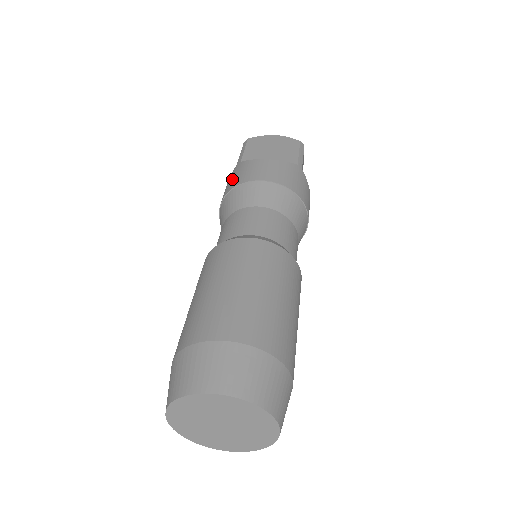
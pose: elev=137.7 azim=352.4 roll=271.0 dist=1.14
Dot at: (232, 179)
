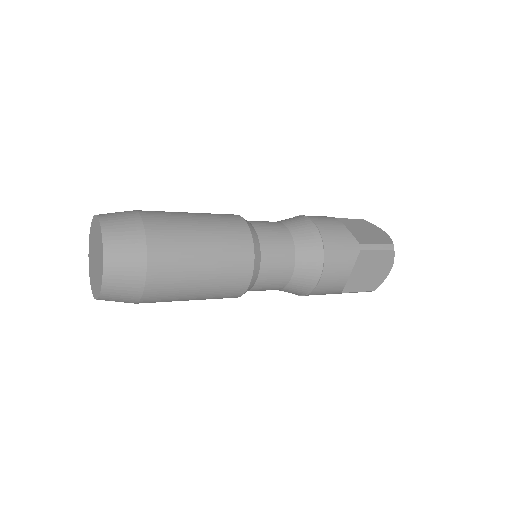
Dot at: occluded
